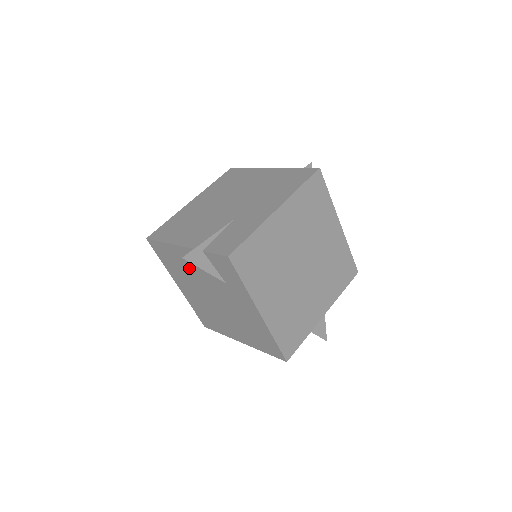
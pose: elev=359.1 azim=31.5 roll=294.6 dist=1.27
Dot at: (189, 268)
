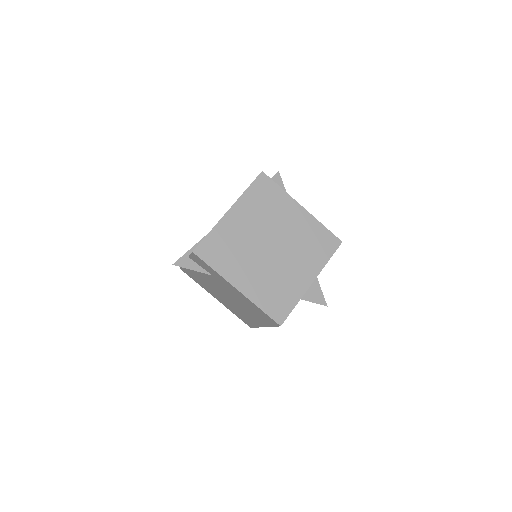
Dot at: (201, 277)
